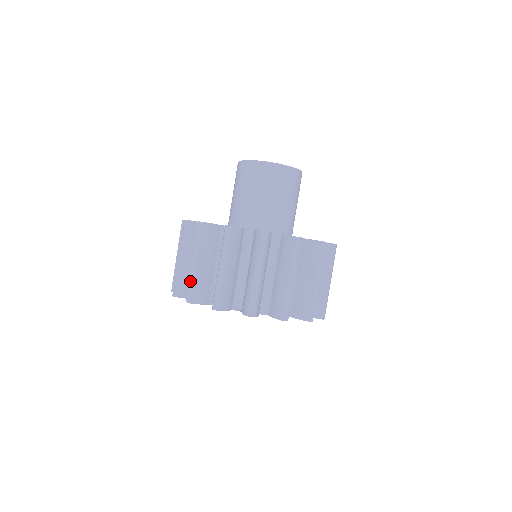
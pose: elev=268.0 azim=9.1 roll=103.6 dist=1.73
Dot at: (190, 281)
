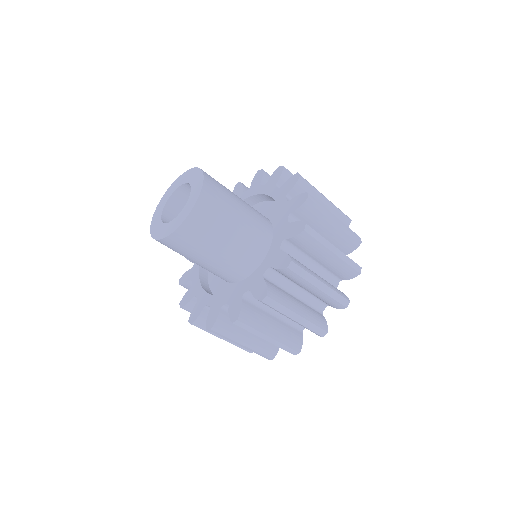
Dot at: occluded
